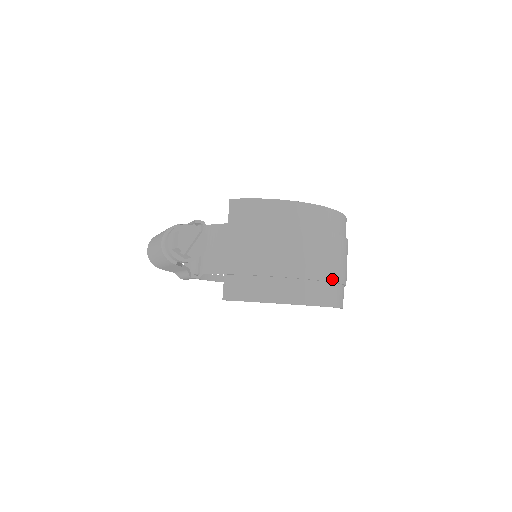
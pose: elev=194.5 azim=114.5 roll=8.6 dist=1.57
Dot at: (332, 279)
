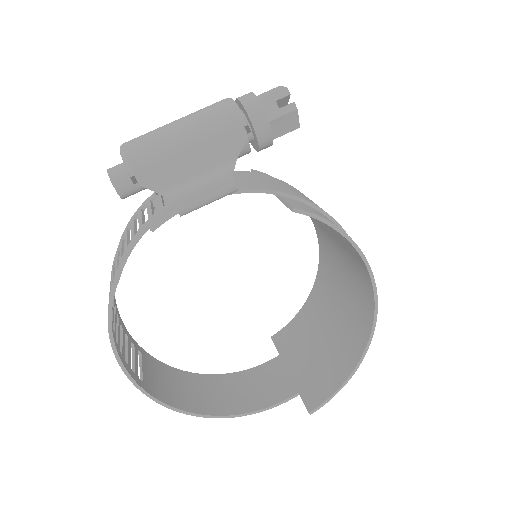
Dot at: occluded
